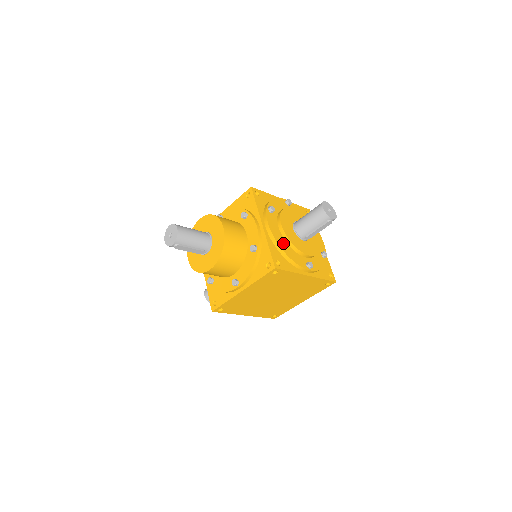
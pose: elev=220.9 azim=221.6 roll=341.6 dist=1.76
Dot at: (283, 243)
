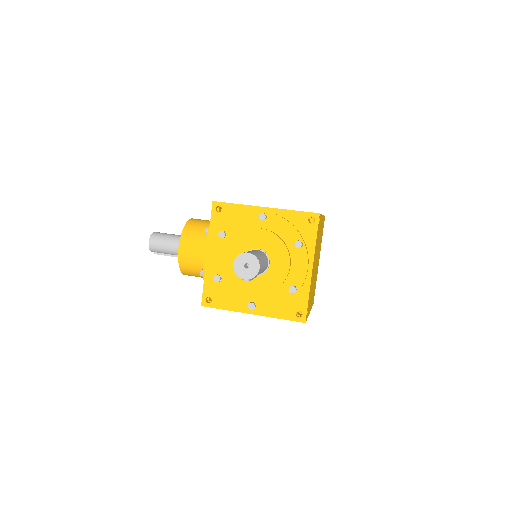
Dot at: (215, 281)
